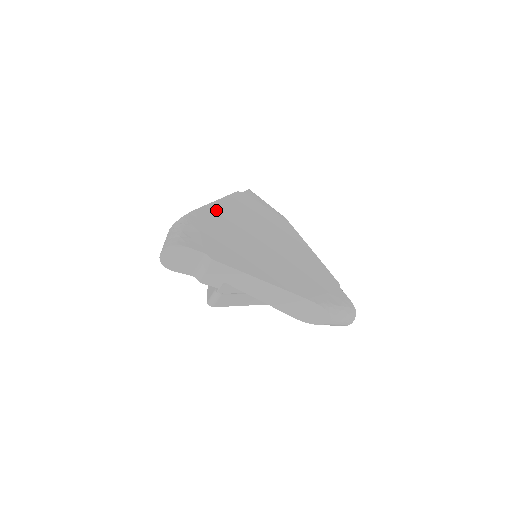
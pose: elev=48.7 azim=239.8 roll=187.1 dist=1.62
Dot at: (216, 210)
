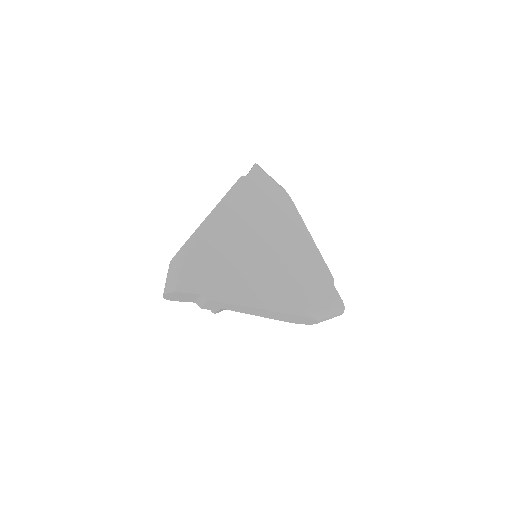
Dot at: (215, 222)
